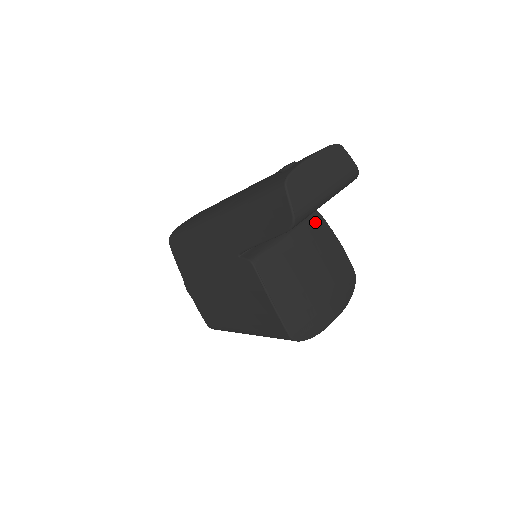
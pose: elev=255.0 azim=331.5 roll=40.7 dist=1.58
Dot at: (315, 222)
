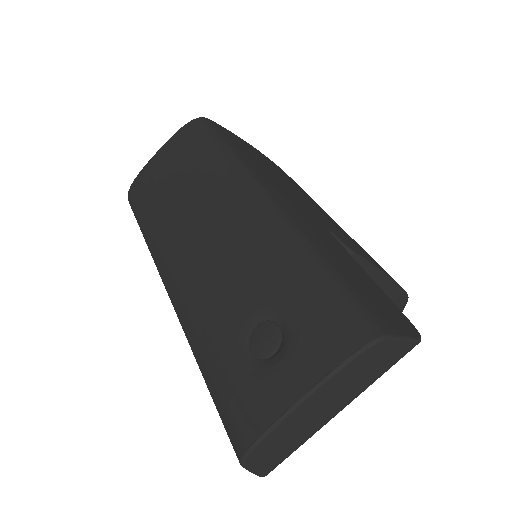
Dot at: occluded
